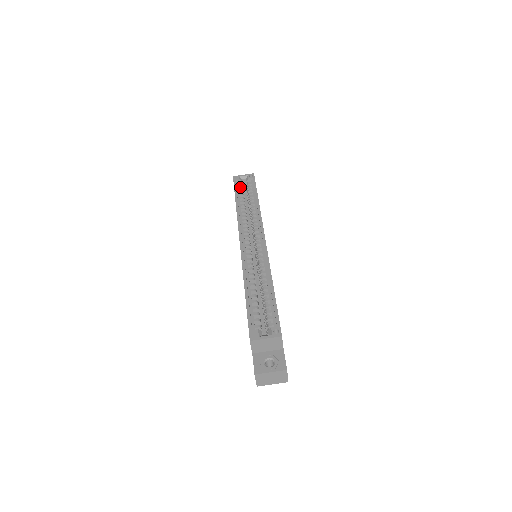
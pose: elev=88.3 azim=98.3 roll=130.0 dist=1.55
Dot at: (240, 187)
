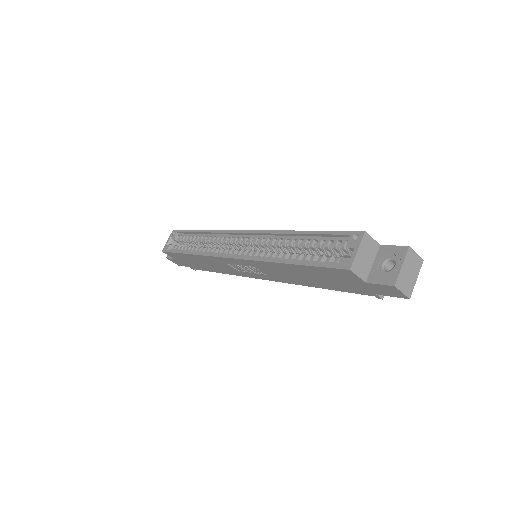
Dot at: (177, 247)
